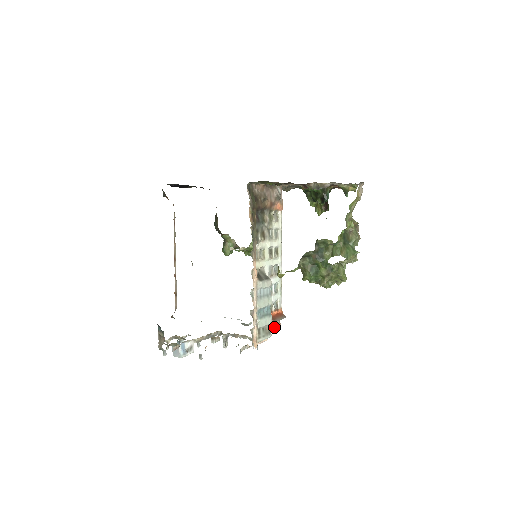
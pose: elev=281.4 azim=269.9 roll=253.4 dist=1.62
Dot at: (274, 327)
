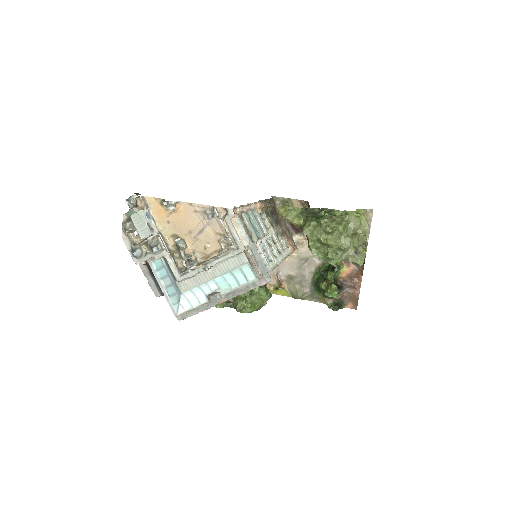
Dot at: (254, 264)
